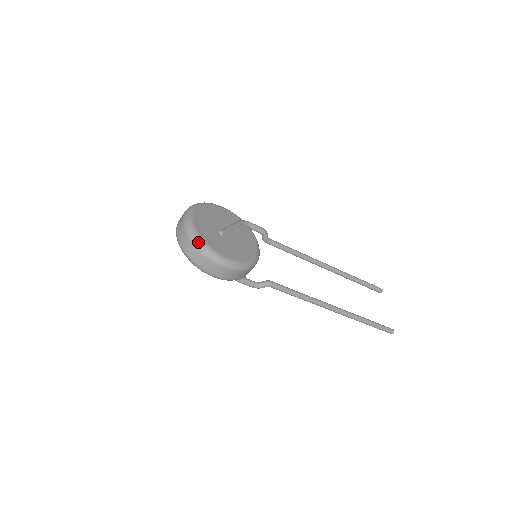
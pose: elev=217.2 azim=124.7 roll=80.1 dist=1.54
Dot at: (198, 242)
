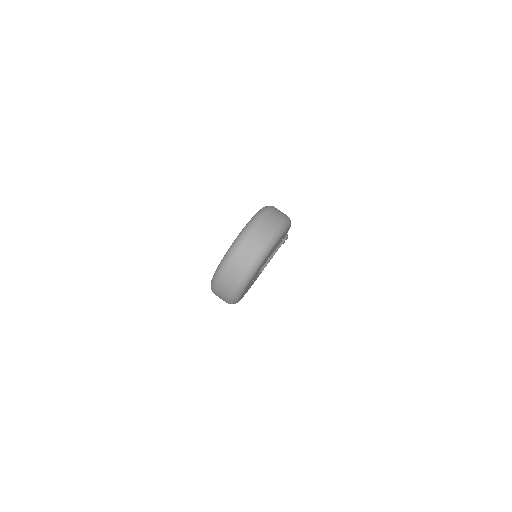
Dot at: (238, 294)
